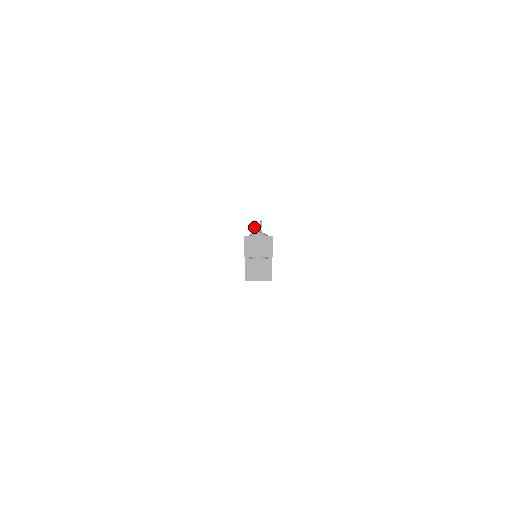
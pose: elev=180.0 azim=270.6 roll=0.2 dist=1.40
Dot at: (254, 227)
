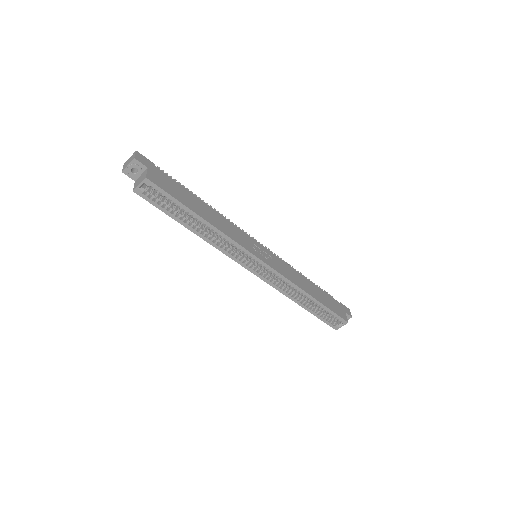
Dot at: occluded
